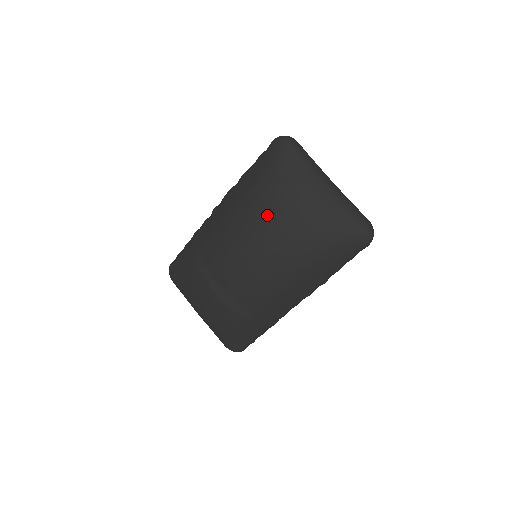
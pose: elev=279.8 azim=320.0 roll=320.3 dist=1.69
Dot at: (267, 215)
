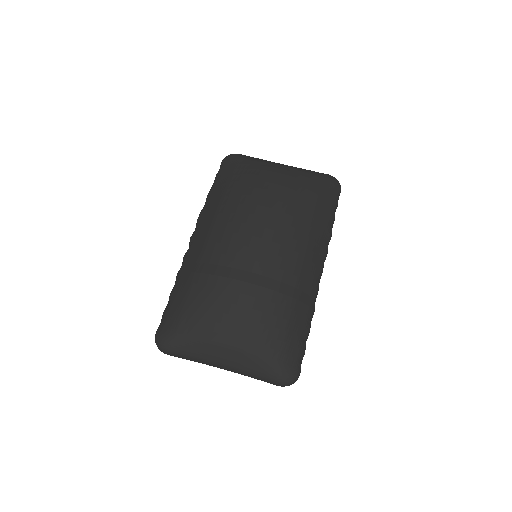
Dot at: (258, 185)
